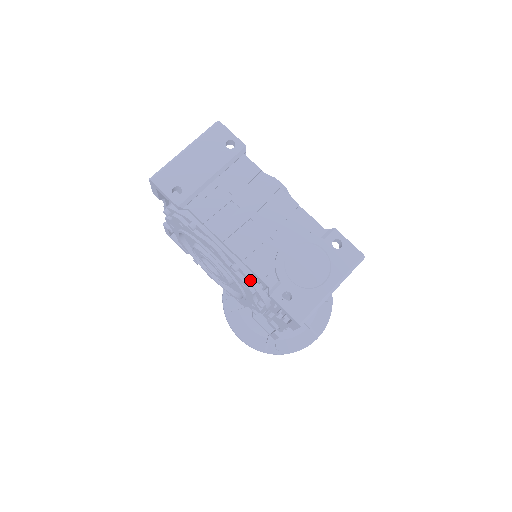
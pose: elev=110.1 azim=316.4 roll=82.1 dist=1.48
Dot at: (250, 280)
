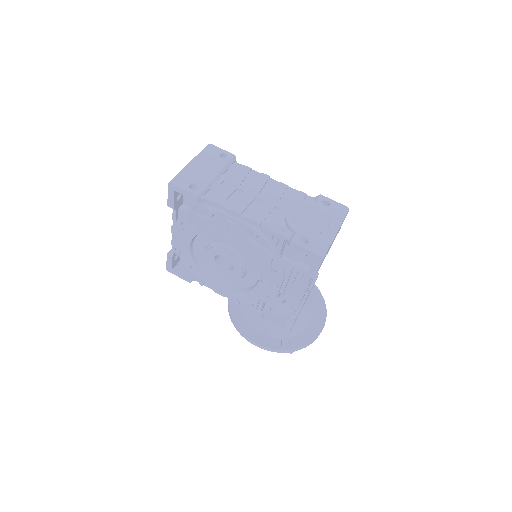
Dot at: (268, 245)
